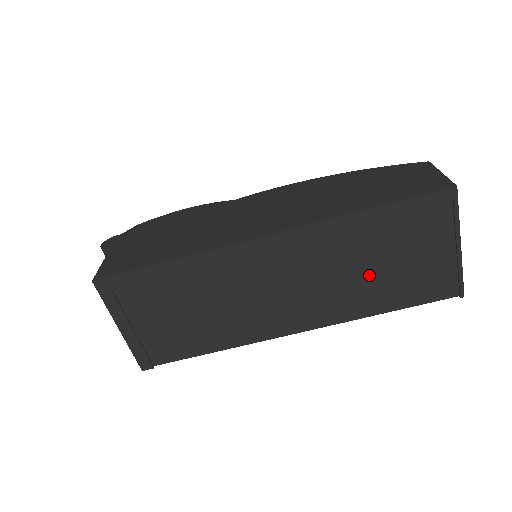
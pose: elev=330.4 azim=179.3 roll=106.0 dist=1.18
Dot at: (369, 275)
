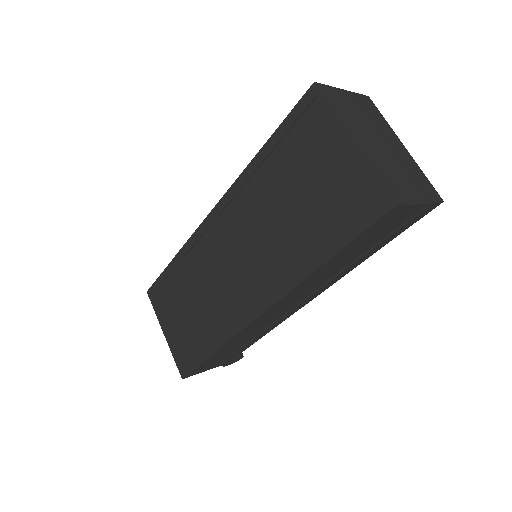
Dot at: (291, 219)
